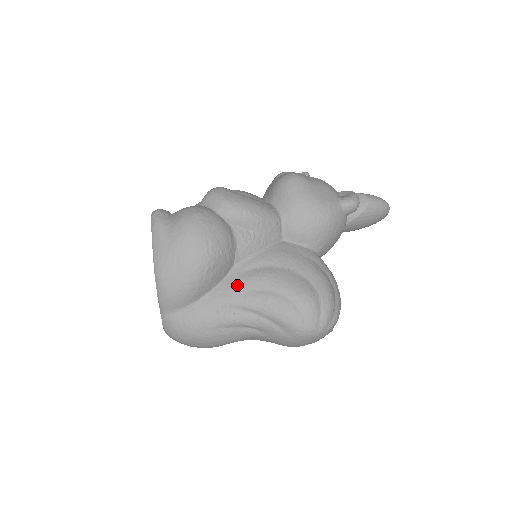
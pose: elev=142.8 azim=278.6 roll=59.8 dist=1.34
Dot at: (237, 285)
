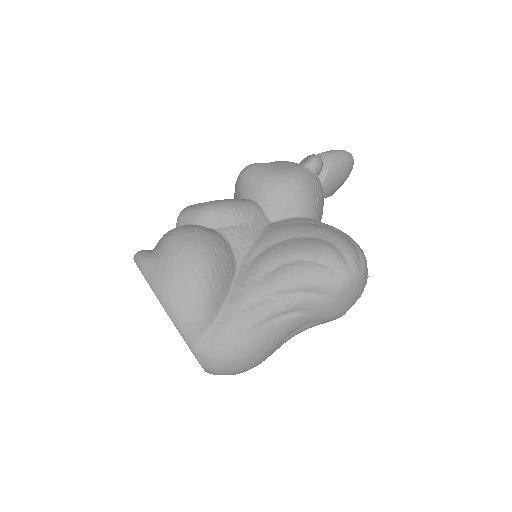
Dot at: (250, 277)
